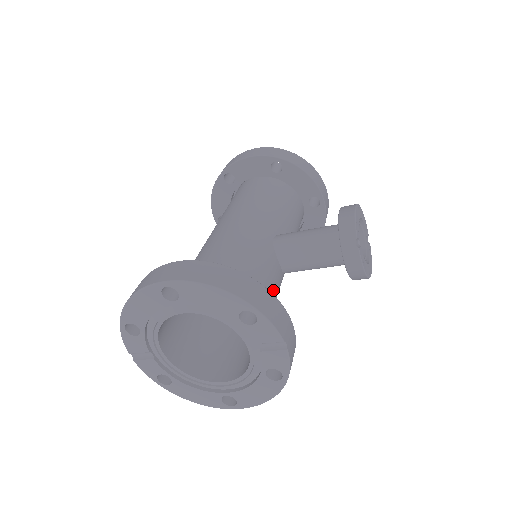
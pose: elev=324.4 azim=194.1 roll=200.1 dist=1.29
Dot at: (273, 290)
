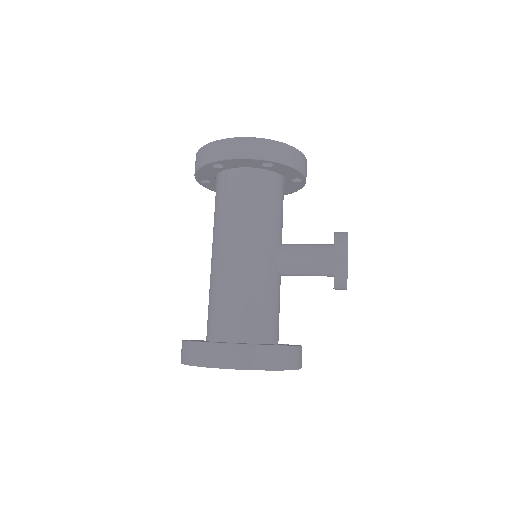
Dot at: (279, 303)
